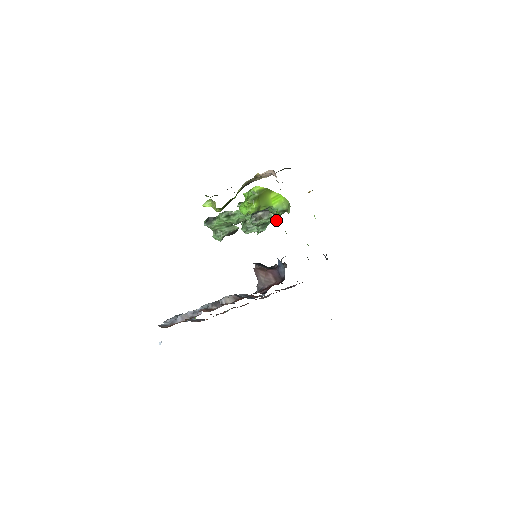
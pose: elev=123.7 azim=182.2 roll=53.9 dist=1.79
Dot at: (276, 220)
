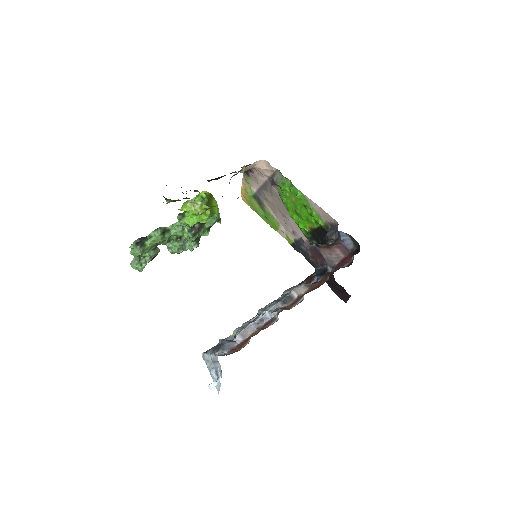
Dot at: (208, 232)
